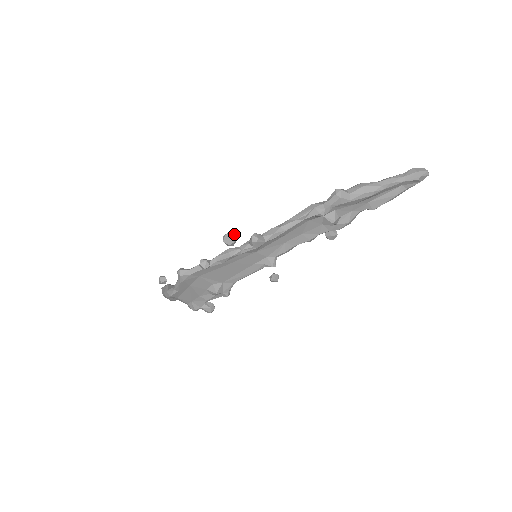
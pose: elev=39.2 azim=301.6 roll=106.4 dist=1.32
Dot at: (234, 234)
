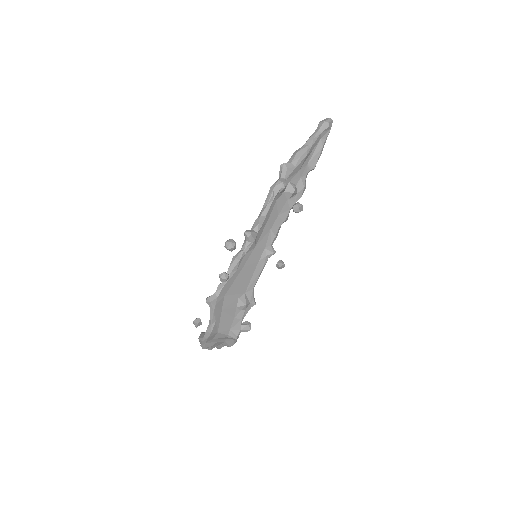
Dot at: occluded
